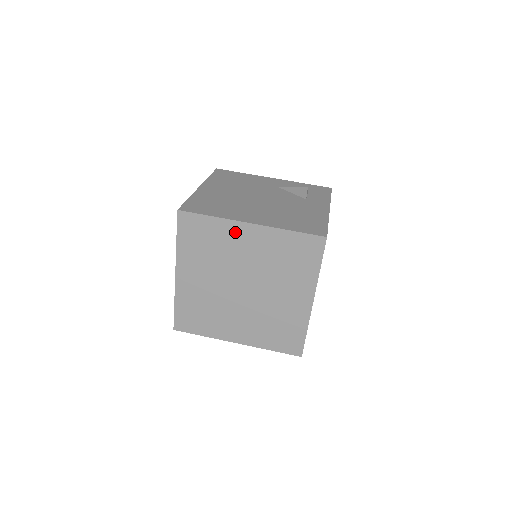
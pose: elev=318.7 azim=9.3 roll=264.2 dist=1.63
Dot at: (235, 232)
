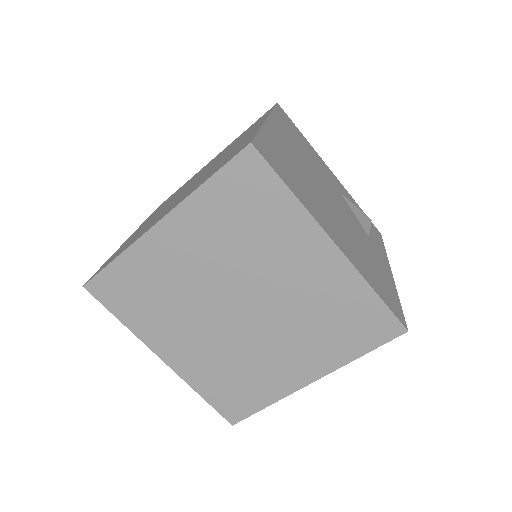
Dot at: (303, 237)
